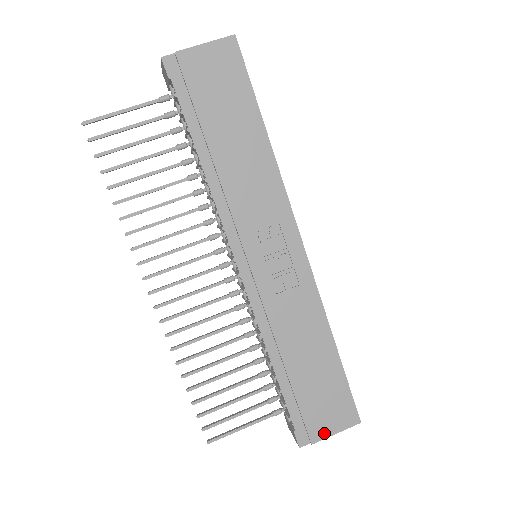
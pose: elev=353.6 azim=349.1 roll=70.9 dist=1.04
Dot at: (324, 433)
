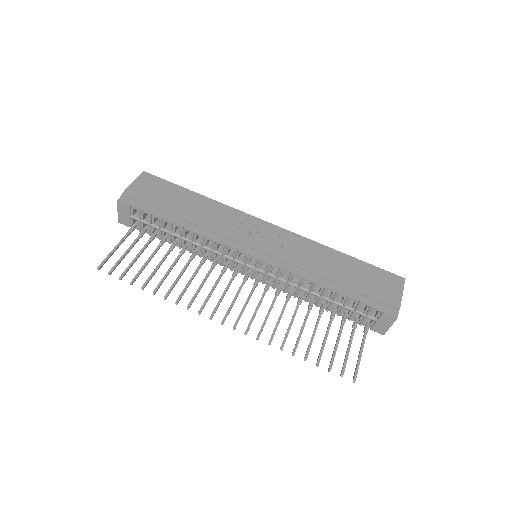
Dot at: (397, 298)
